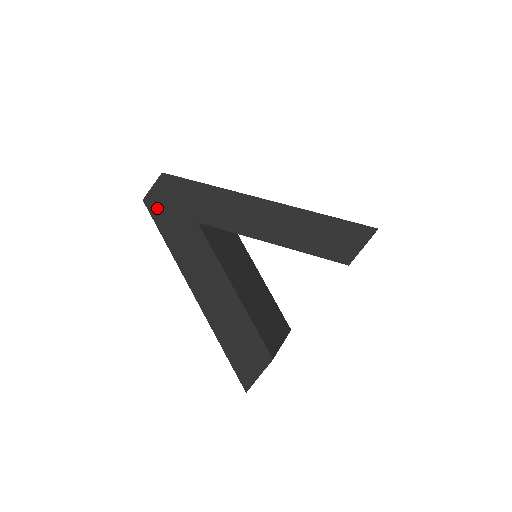
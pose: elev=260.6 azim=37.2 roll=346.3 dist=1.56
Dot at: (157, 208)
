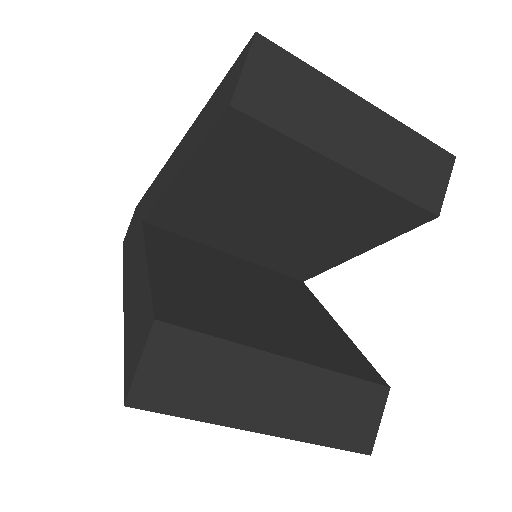
Dot at: (127, 238)
